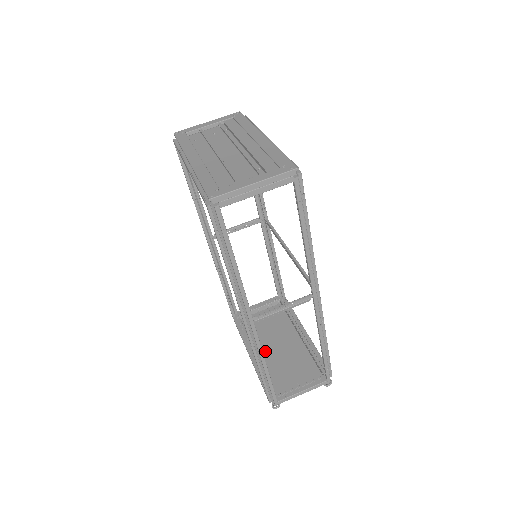
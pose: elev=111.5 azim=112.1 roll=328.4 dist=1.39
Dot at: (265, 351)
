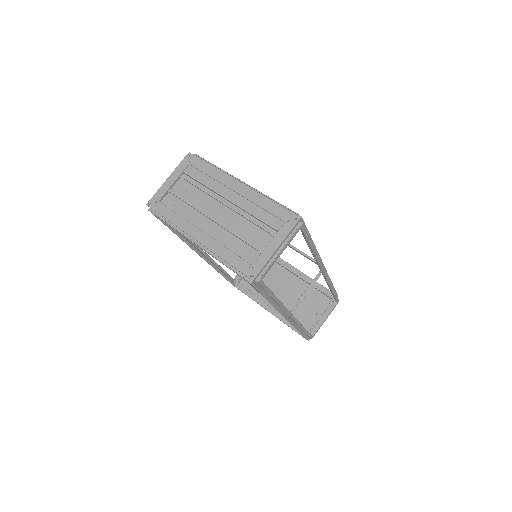
Dot at: occluded
